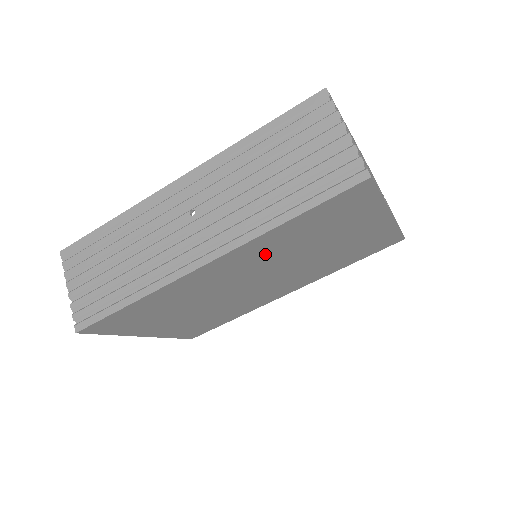
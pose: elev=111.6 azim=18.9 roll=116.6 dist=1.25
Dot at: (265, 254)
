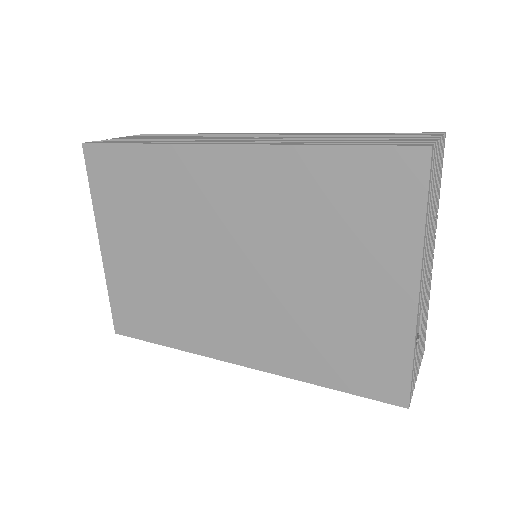
Dot at: (271, 201)
